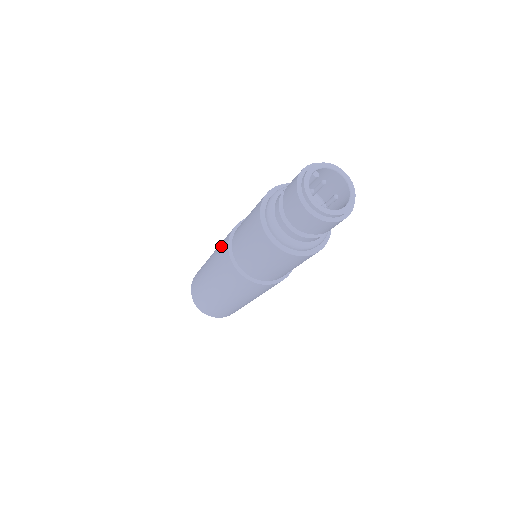
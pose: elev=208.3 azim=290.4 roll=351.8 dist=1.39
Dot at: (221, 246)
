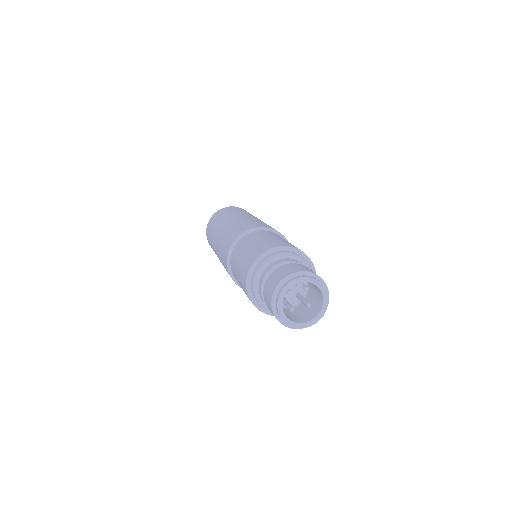
Dot at: (232, 232)
